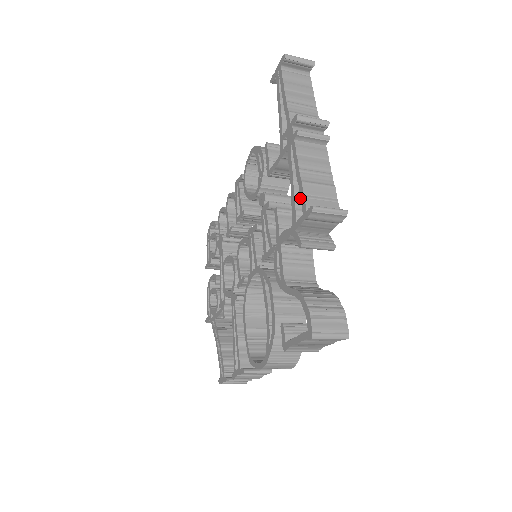
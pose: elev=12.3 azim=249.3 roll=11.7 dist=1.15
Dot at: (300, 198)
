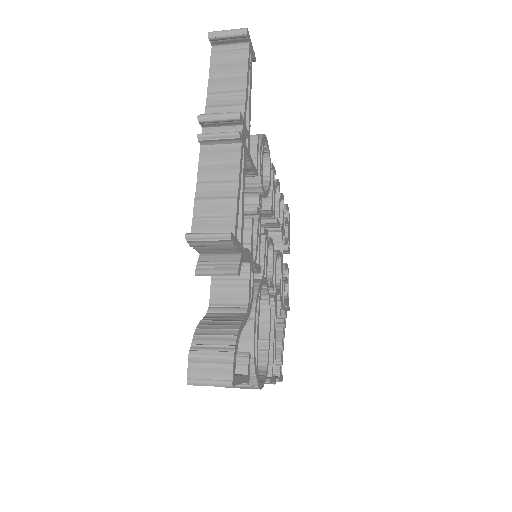
Dot at: (195, 219)
